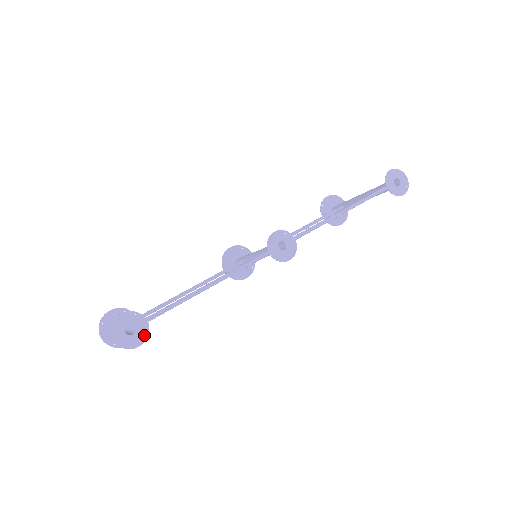
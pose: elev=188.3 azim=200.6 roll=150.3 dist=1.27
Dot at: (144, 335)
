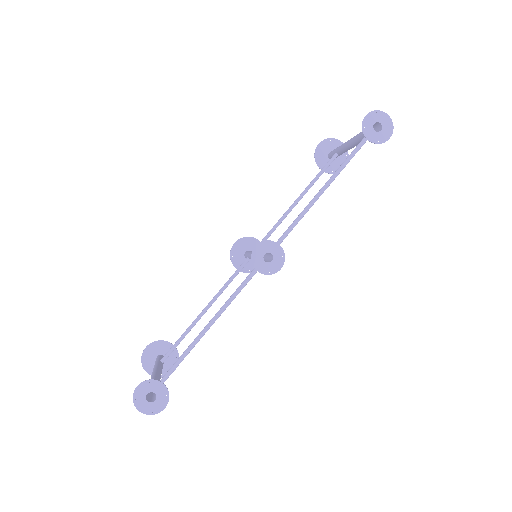
Dot at: (165, 397)
